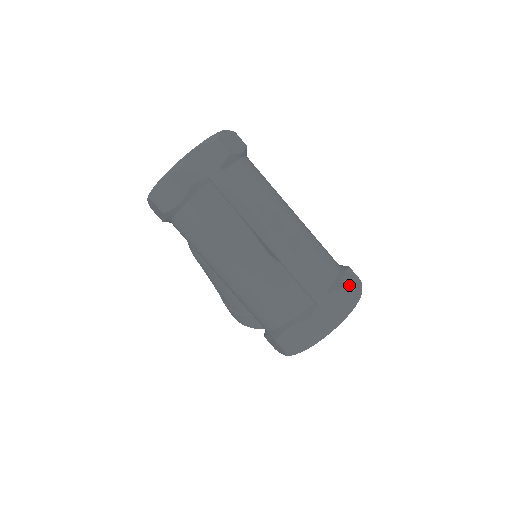
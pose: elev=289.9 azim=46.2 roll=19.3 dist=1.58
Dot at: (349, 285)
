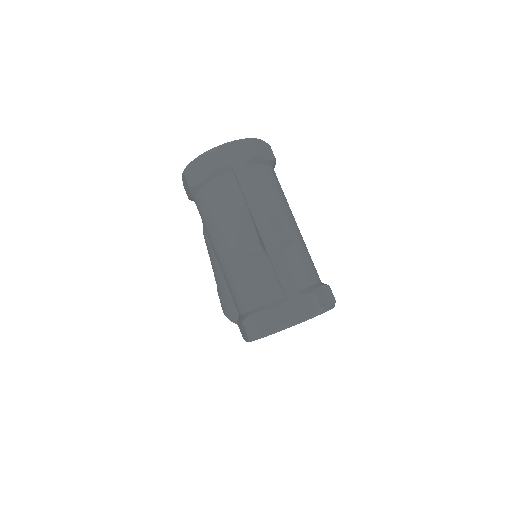
Dot at: (321, 296)
